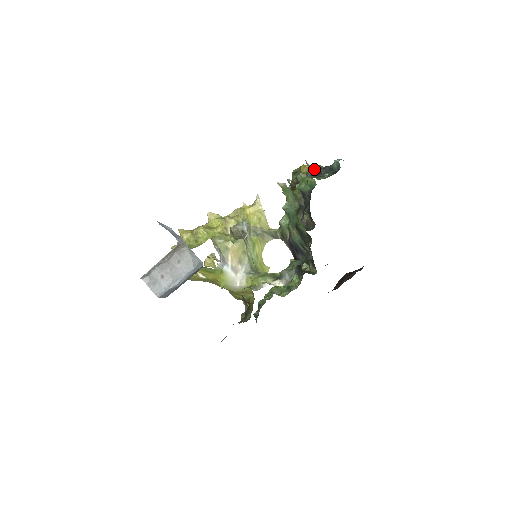
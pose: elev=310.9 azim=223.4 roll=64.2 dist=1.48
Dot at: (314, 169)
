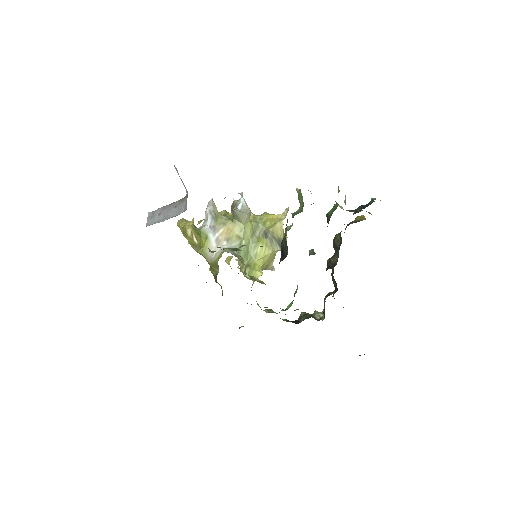
Dot at: occluded
